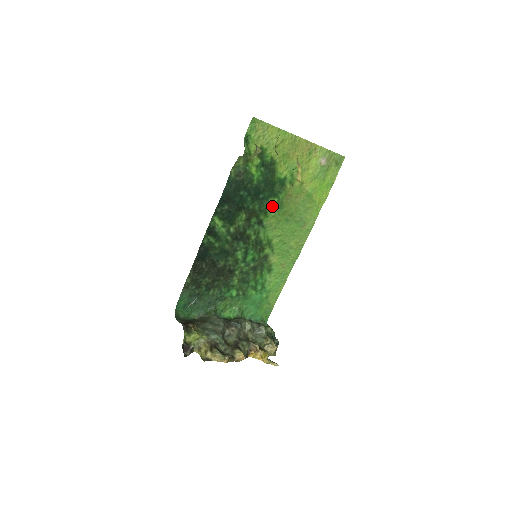
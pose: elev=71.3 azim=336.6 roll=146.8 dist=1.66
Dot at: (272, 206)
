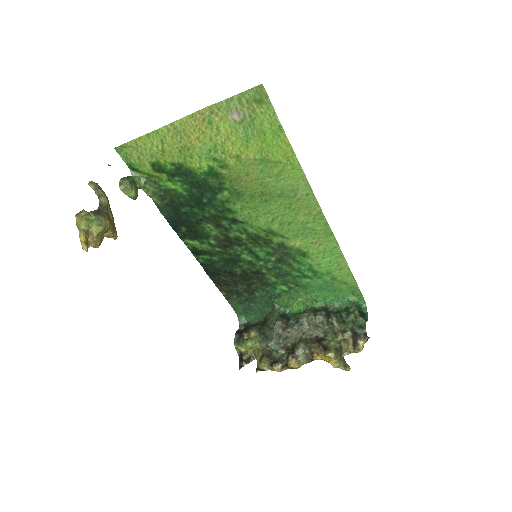
Dot at: (229, 200)
